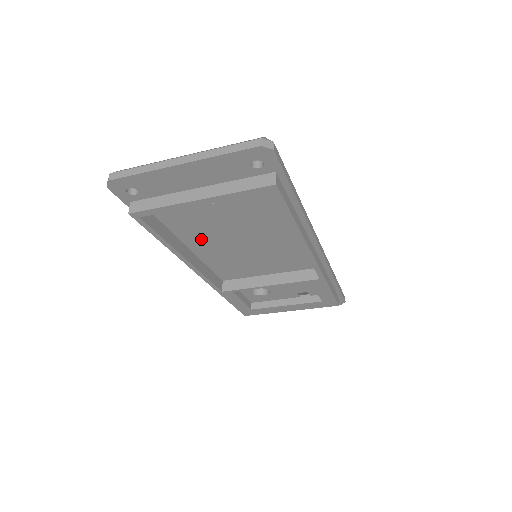
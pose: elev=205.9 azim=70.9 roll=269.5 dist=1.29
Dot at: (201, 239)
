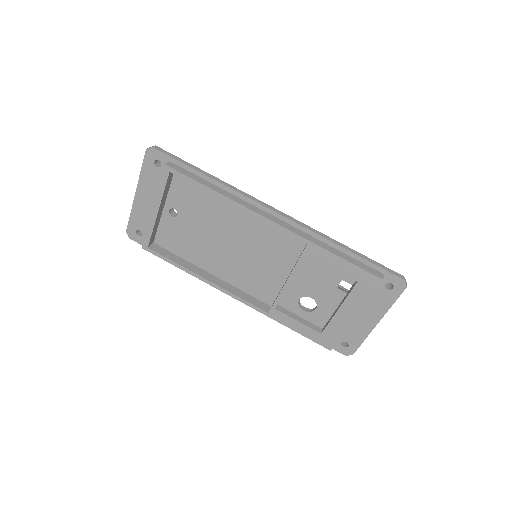
Dot at: (207, 258)
